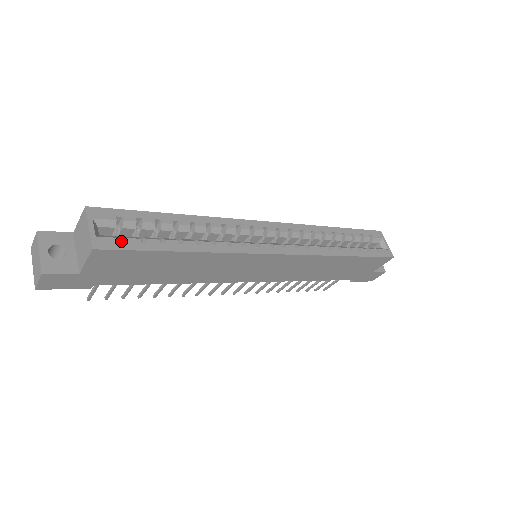
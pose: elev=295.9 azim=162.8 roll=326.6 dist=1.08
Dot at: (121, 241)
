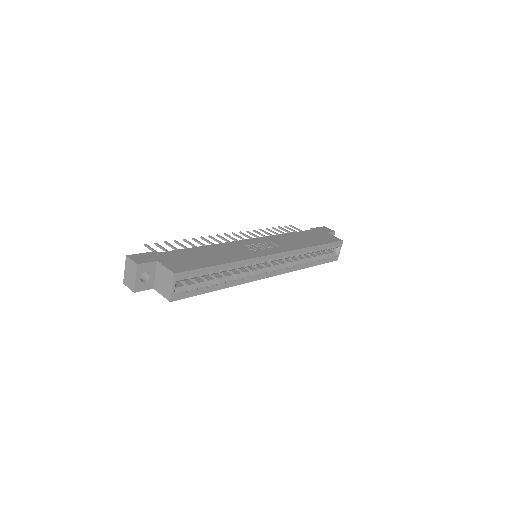
Dot at: (185, 286)
